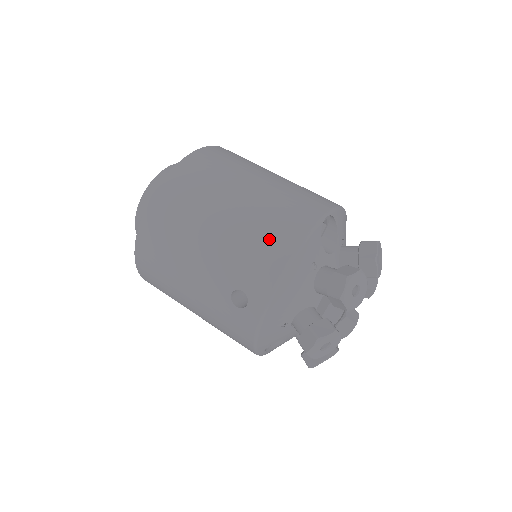
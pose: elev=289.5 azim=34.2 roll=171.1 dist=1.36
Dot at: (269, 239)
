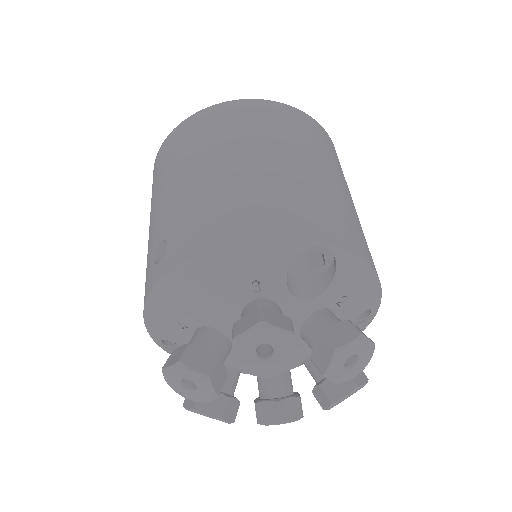
Dot at: (233, 212)
